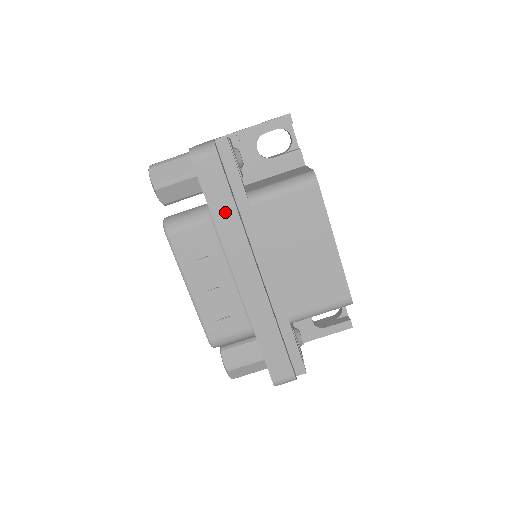
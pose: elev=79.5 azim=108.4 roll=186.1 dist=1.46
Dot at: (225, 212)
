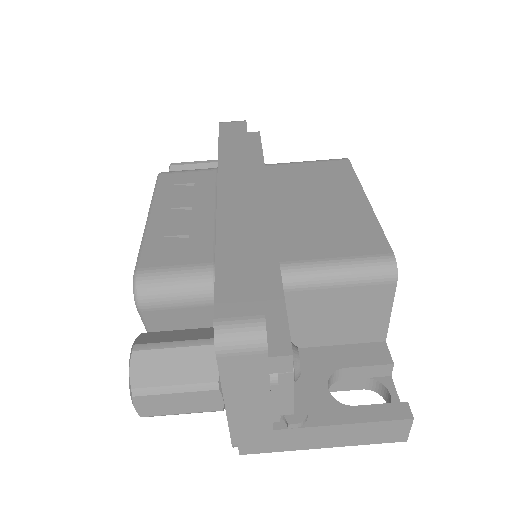
Dot at: (234, 148)
